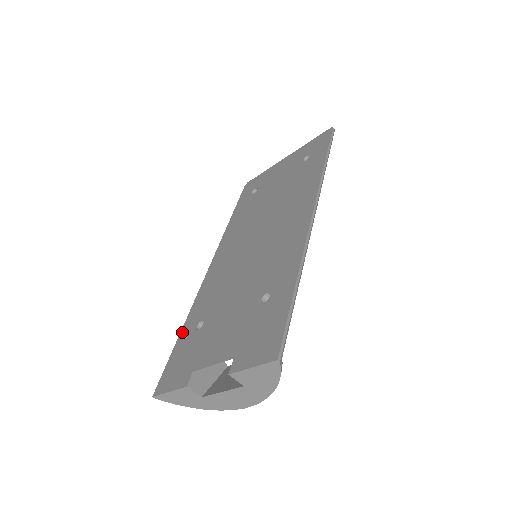
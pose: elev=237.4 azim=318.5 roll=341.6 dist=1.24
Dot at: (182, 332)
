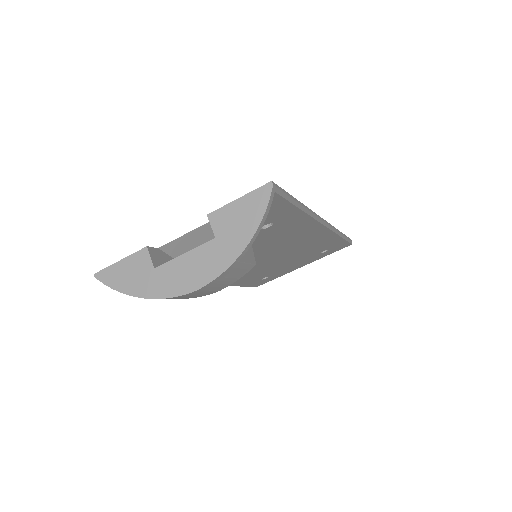
Dot at: occluded
